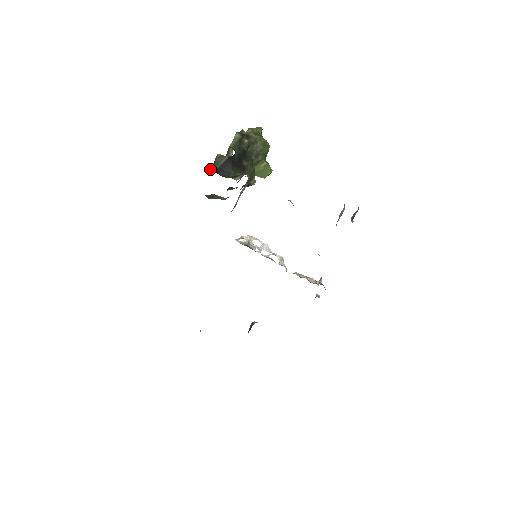
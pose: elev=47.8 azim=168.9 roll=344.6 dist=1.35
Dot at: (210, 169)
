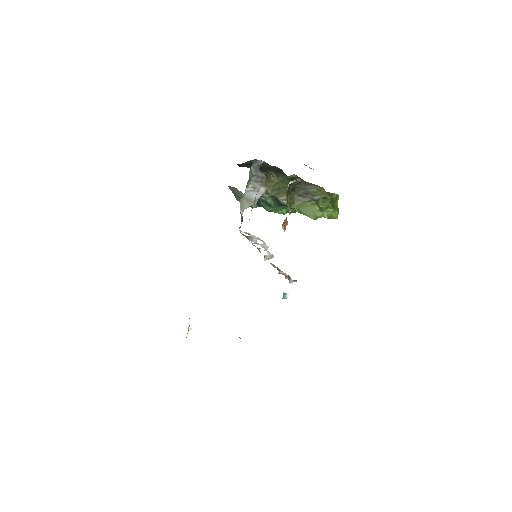
Dot at: occluded
